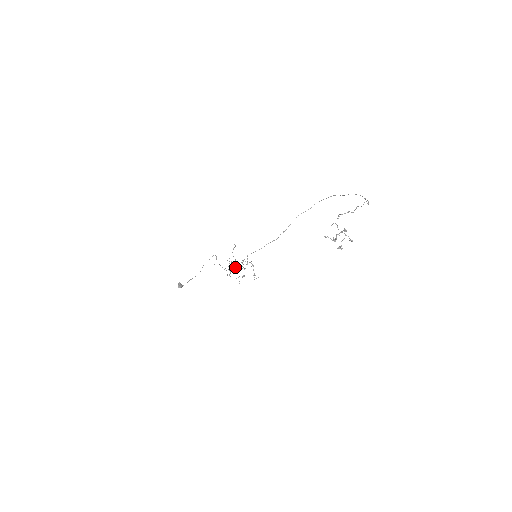
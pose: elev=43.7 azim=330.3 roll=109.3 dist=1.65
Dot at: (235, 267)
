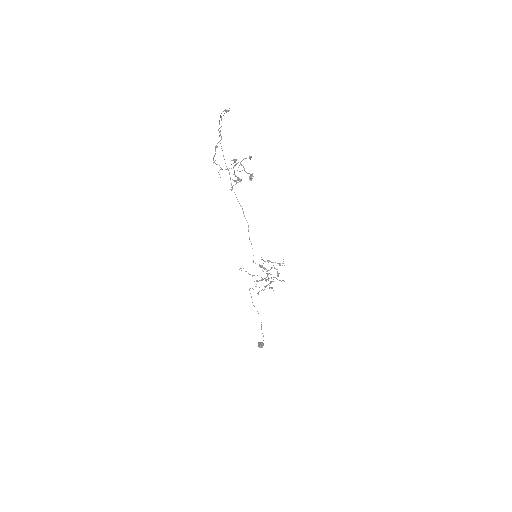
Dot at: occluded
